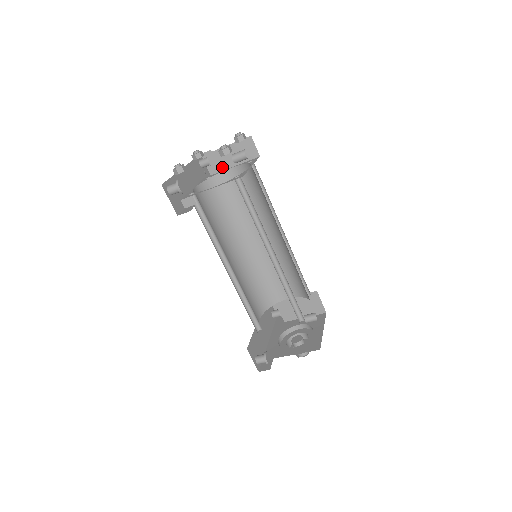
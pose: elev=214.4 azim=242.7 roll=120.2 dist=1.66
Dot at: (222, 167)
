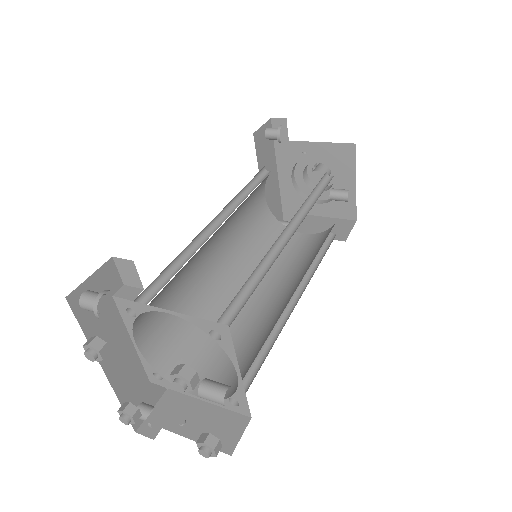
Dot at: occluded
